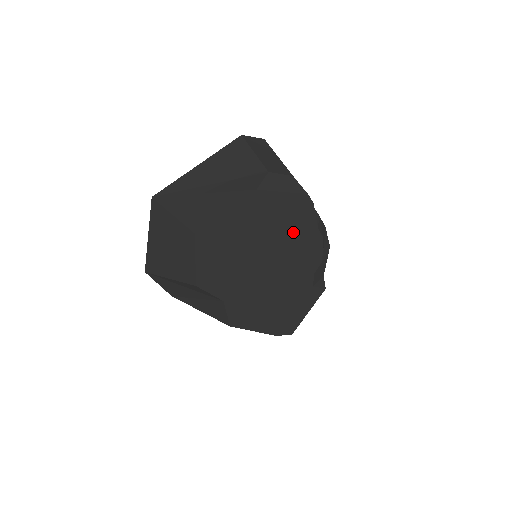
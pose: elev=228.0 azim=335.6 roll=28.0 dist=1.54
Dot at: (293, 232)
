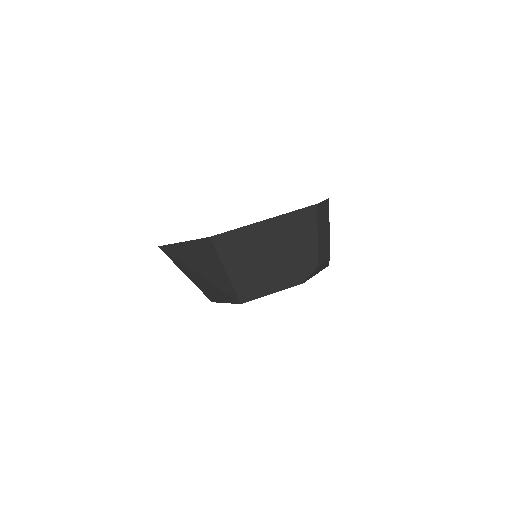
Dot at: occluded
